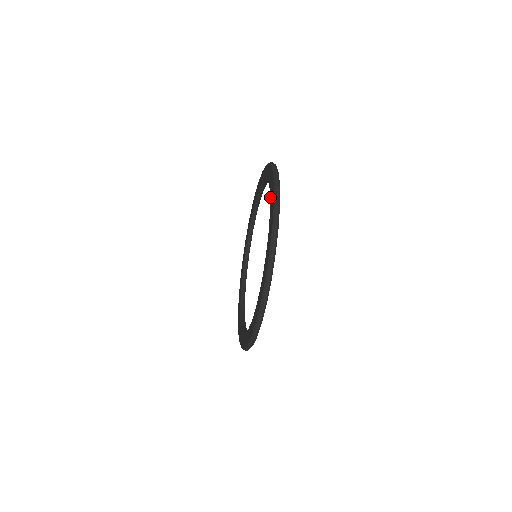
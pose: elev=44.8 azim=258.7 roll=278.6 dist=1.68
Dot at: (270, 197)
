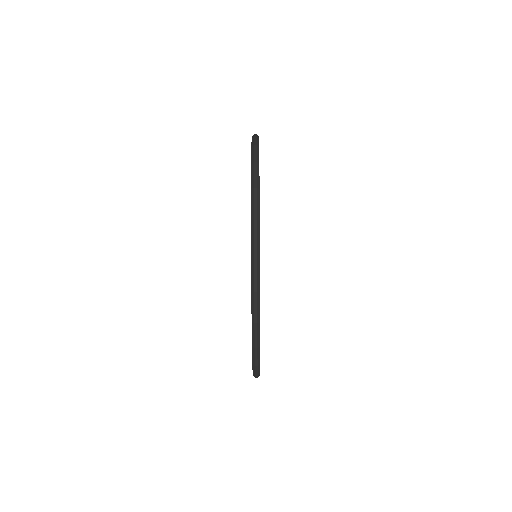
Dot at: occluded
